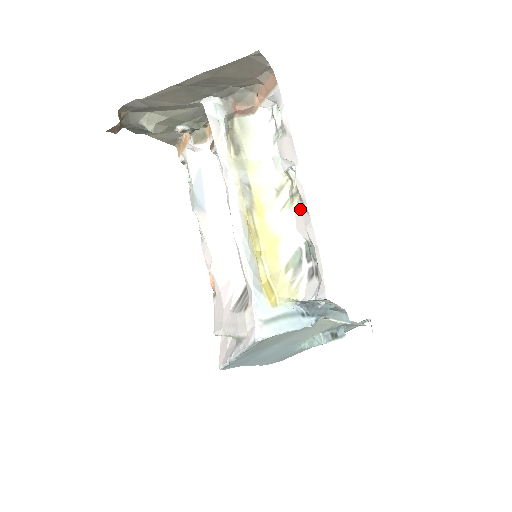
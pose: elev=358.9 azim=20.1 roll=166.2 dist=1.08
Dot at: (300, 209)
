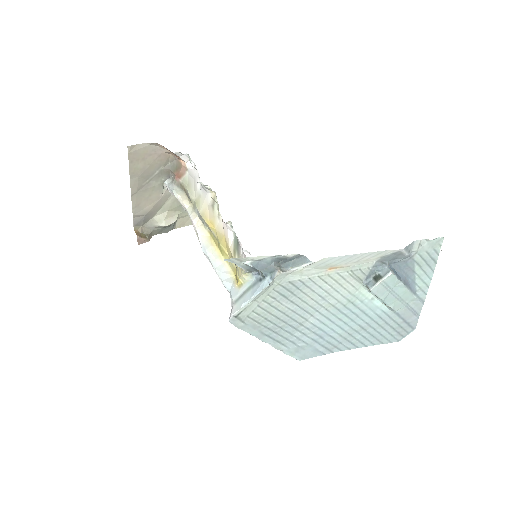
Dot at: occluded
